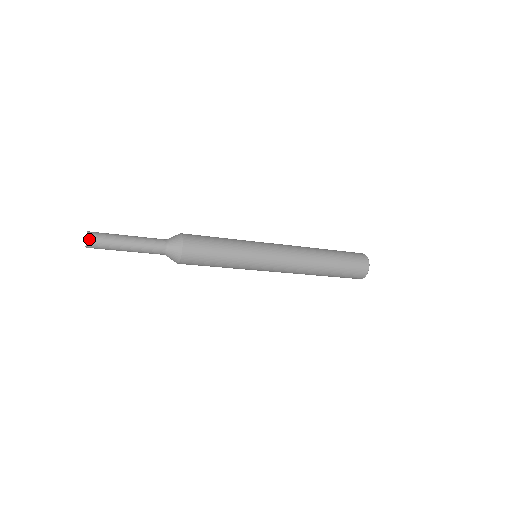
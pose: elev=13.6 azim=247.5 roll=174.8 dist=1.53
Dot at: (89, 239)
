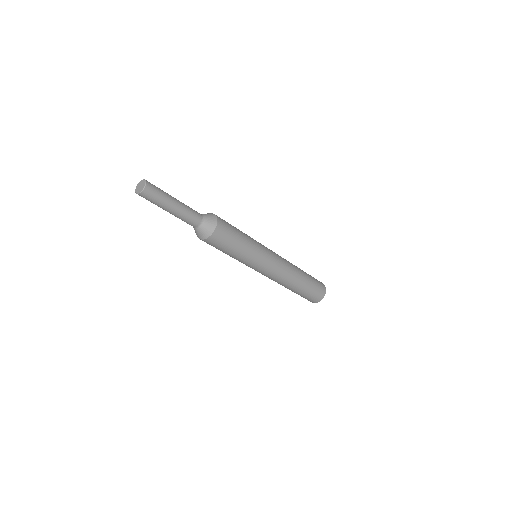
Dot at: (146, 189)
